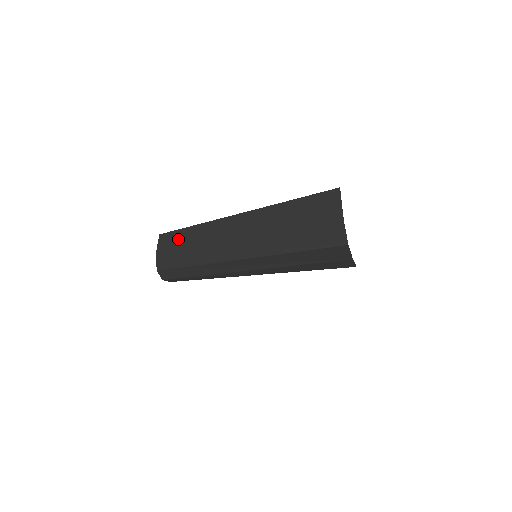
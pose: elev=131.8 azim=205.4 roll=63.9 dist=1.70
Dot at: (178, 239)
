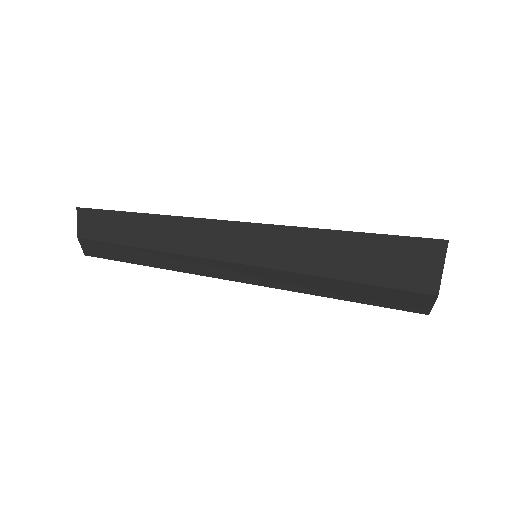
Dot at: (115, 227)
